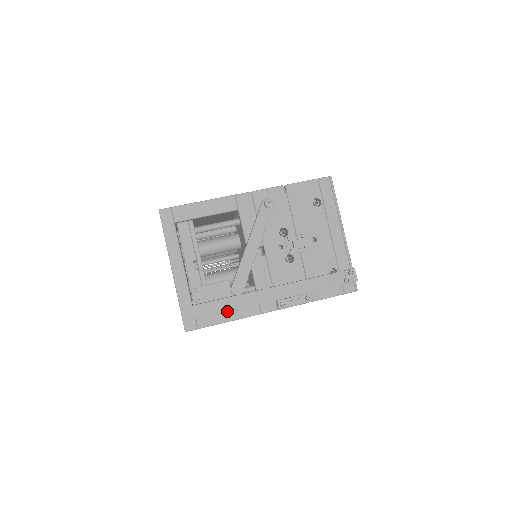
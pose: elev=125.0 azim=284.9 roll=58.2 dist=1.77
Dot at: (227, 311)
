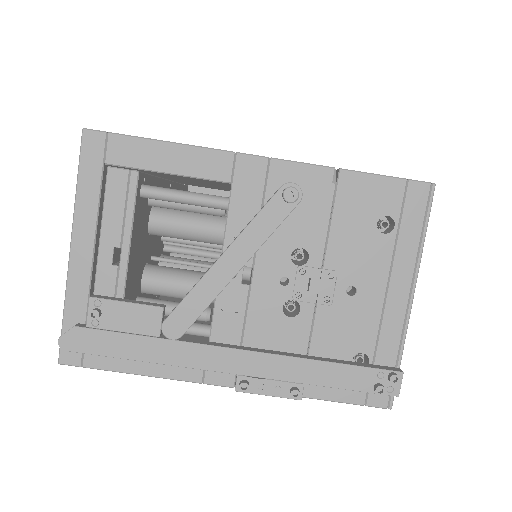
Dot at: (140, 359)
